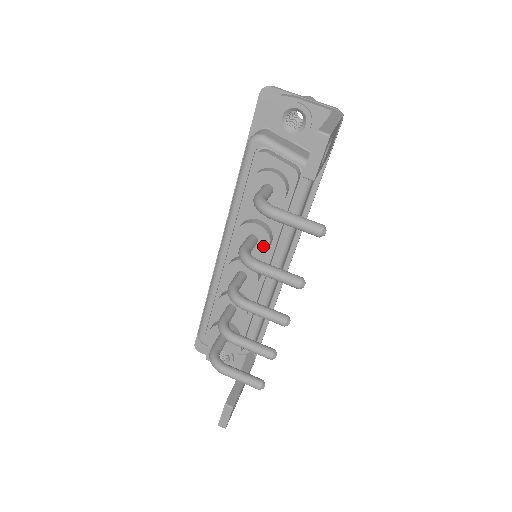
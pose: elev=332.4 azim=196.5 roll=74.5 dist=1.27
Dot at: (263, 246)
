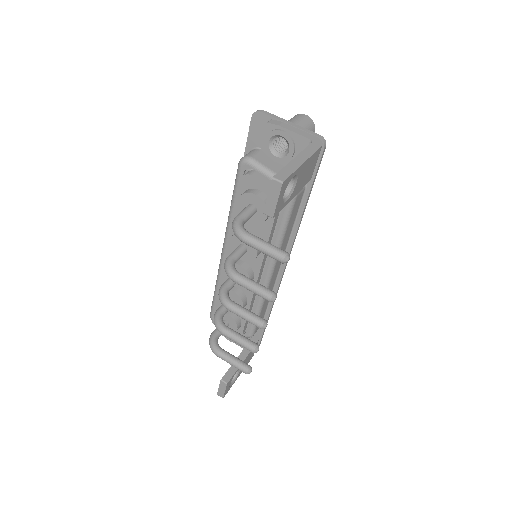
Dot at: (252, 255)
